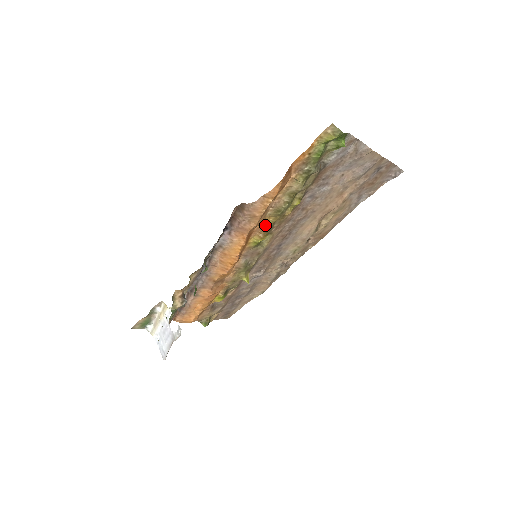
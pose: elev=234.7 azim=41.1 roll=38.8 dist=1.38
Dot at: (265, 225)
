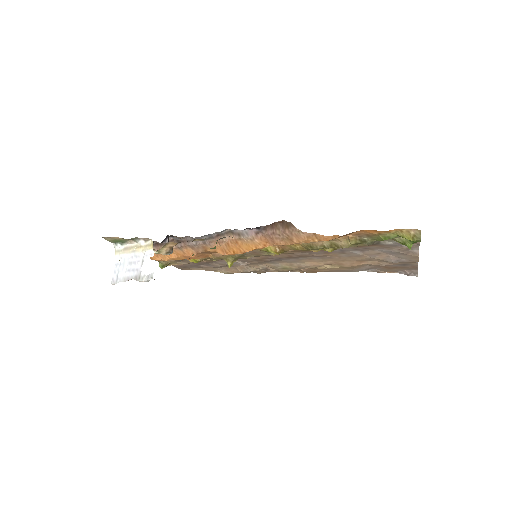
Dot at: (289, 246)
